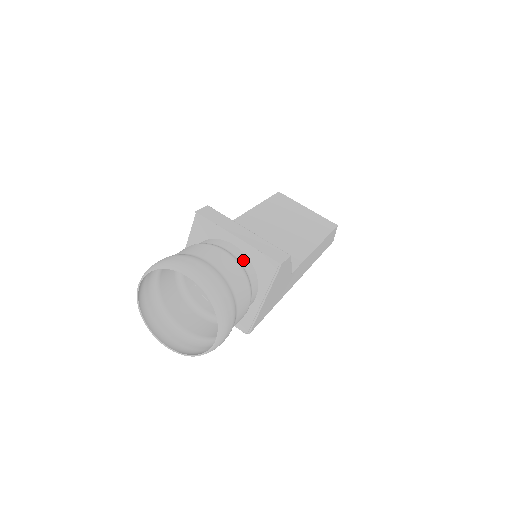
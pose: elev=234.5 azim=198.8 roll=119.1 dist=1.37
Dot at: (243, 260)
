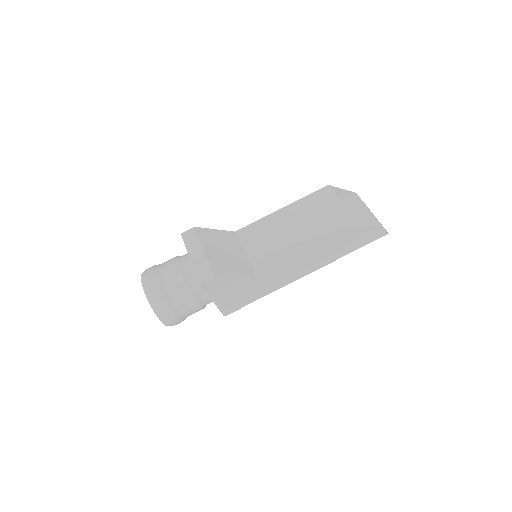
Dot at: (191, 274)
